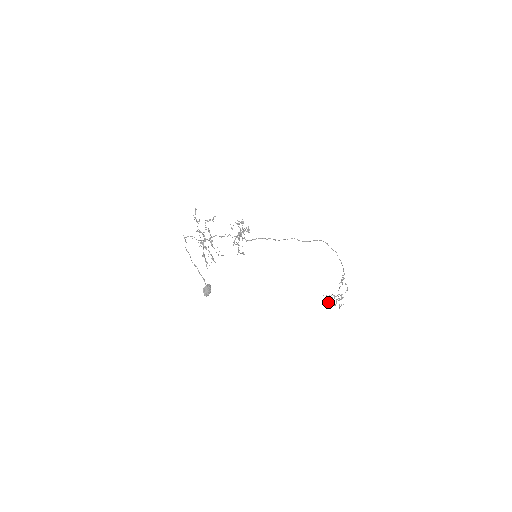
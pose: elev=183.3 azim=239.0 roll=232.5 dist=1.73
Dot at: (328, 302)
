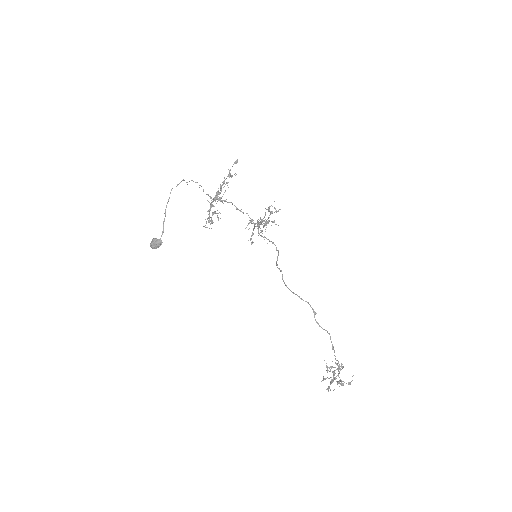
Dot at: (327, 372)
